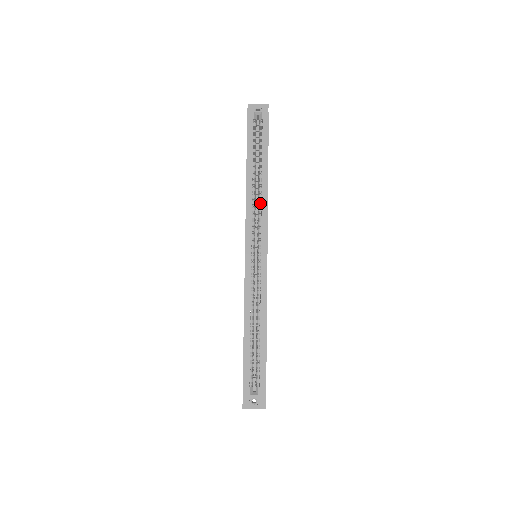
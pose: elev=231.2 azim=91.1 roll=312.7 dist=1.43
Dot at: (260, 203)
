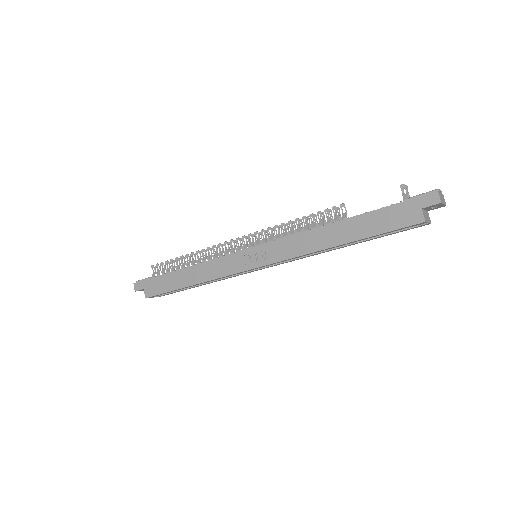
Dot at: occluded
